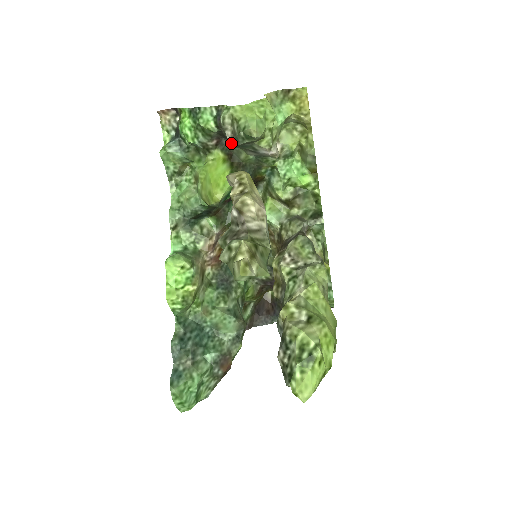
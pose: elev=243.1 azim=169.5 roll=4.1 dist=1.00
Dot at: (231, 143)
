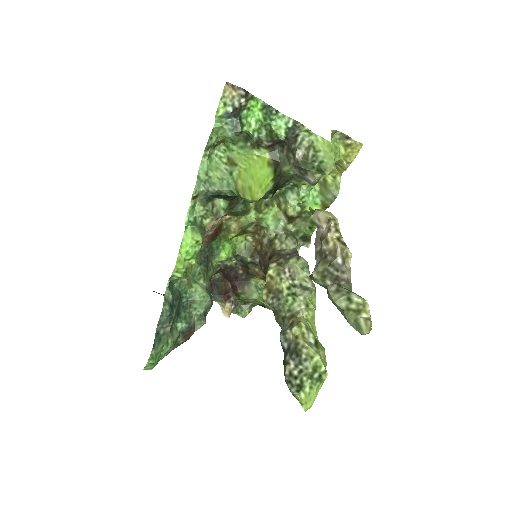
Dot at: (296, 161)
